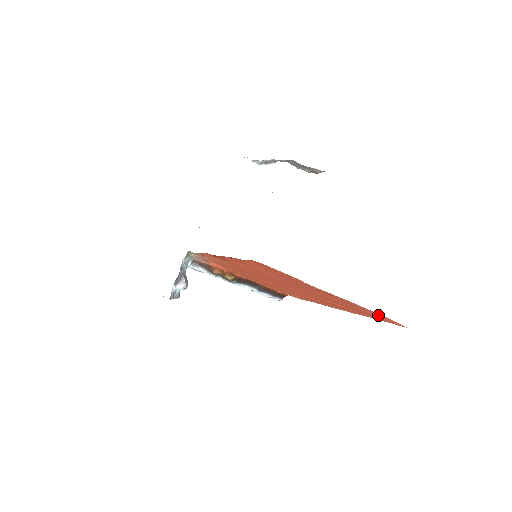
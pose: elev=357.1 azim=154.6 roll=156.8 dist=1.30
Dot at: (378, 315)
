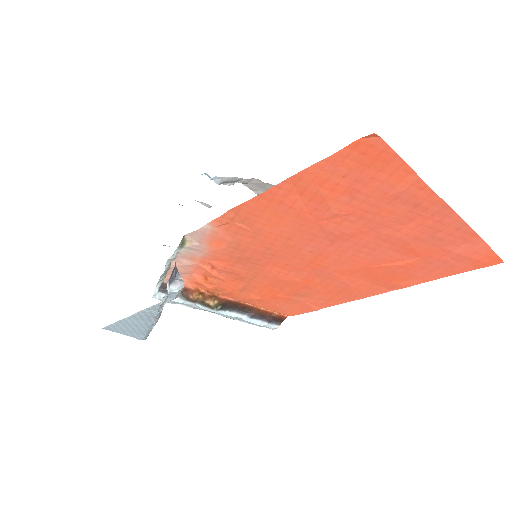
Dot at: (473, 248)
